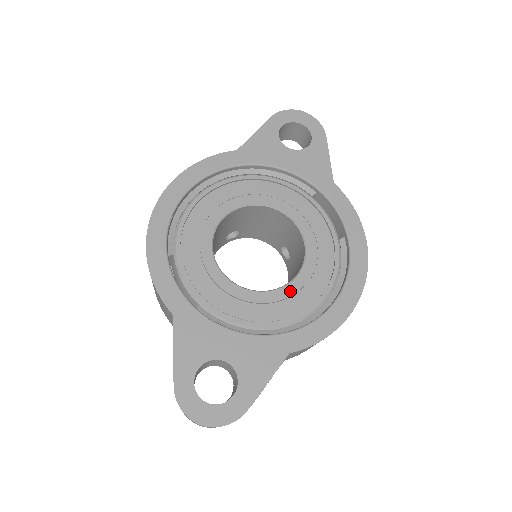
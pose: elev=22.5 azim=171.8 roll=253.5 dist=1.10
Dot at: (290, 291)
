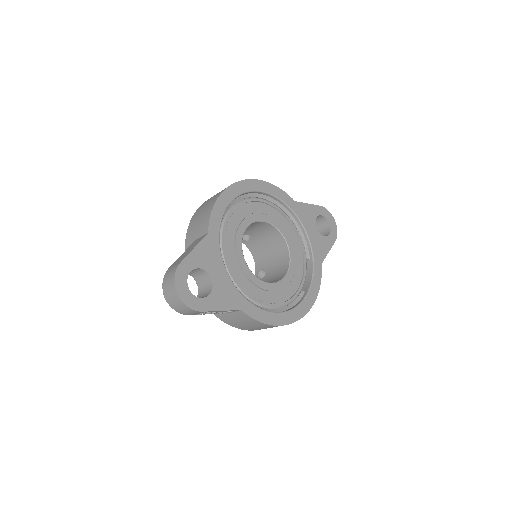
Dot at: (263, 286)
